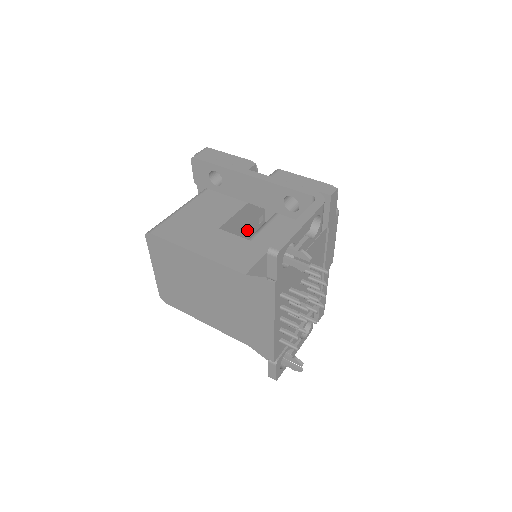
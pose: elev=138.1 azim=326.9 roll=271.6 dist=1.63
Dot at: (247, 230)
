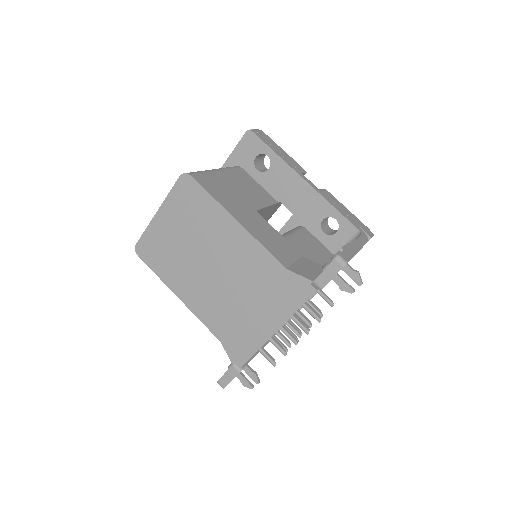
Dot at: occluded
